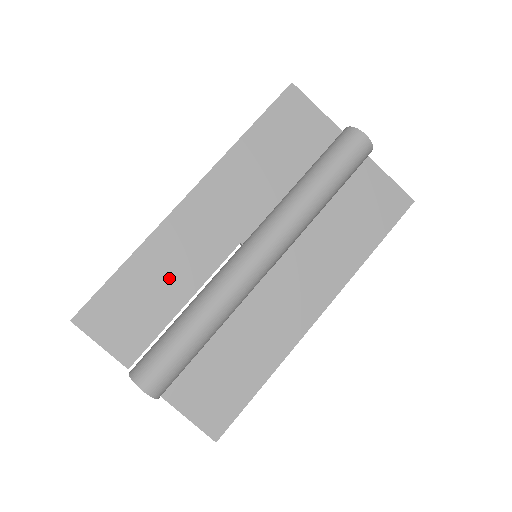
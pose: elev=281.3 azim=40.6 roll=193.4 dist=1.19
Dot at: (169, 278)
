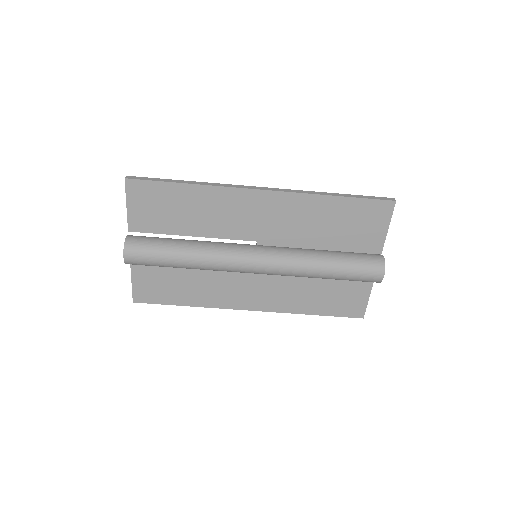
Dot at: (200, 216)
